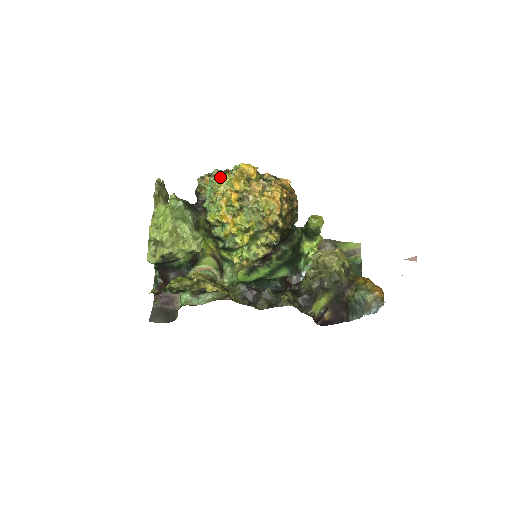
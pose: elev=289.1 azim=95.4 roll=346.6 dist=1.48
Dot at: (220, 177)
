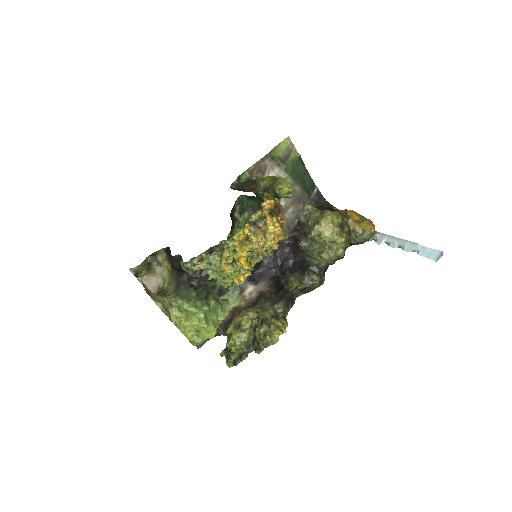
Dot at: (224, 262)
